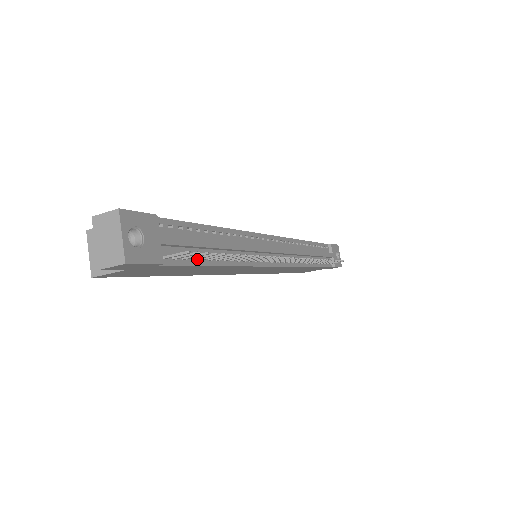
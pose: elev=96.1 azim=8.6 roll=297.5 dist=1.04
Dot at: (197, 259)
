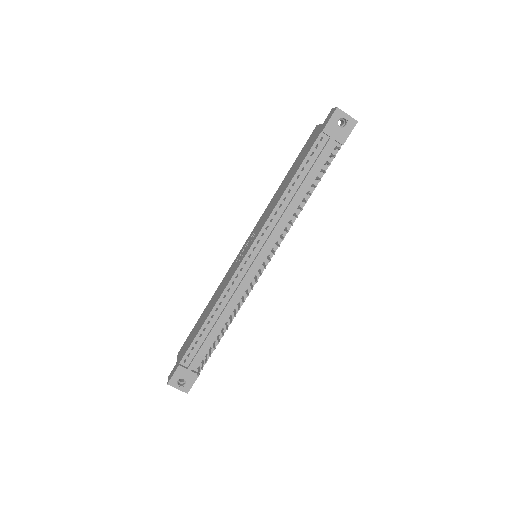
Dot at: (212, 346)
